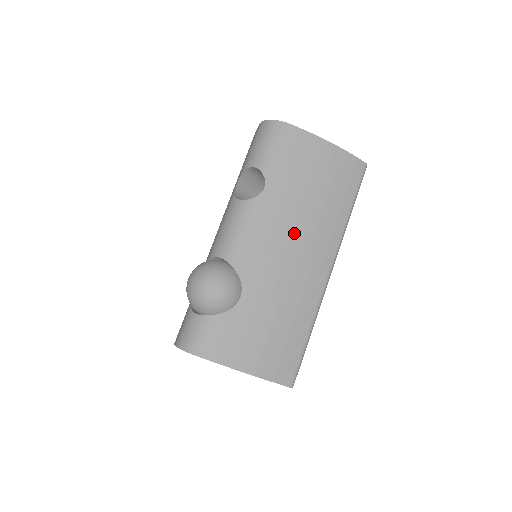
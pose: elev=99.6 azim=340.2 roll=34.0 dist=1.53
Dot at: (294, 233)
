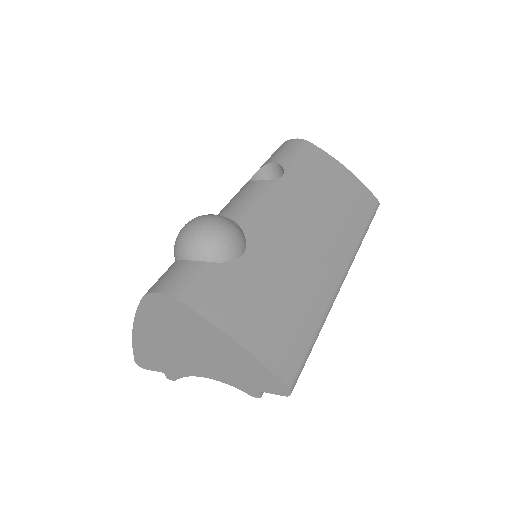
Dot at: (309, 221)
